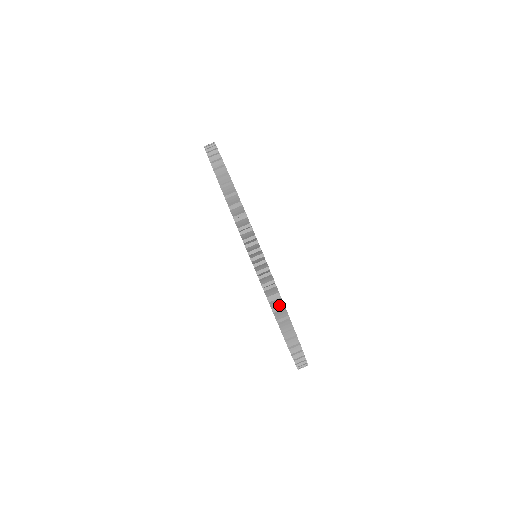
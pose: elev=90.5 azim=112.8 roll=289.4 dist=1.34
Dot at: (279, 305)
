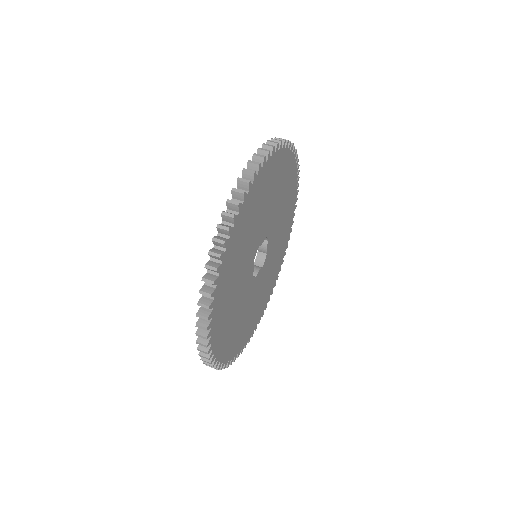
Dot at: (266, 150)
